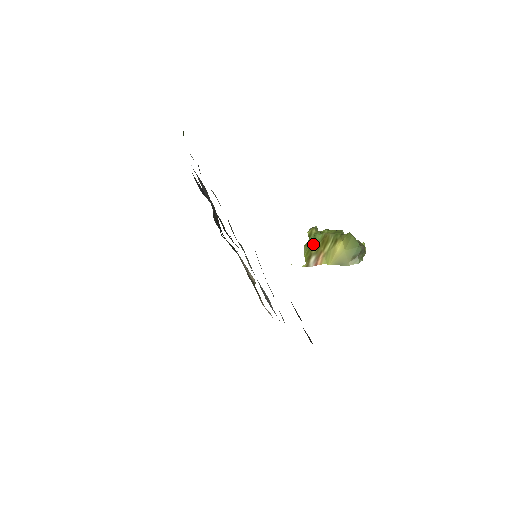
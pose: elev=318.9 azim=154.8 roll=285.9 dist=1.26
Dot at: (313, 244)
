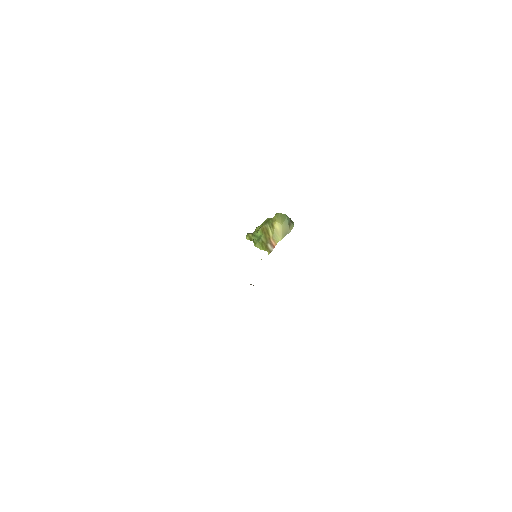
Dot at: (260, 239)
